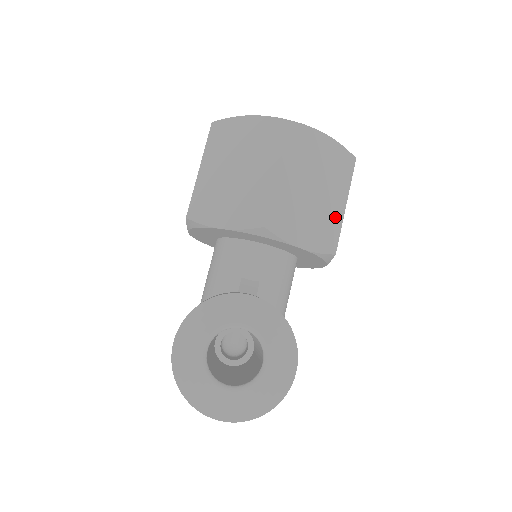
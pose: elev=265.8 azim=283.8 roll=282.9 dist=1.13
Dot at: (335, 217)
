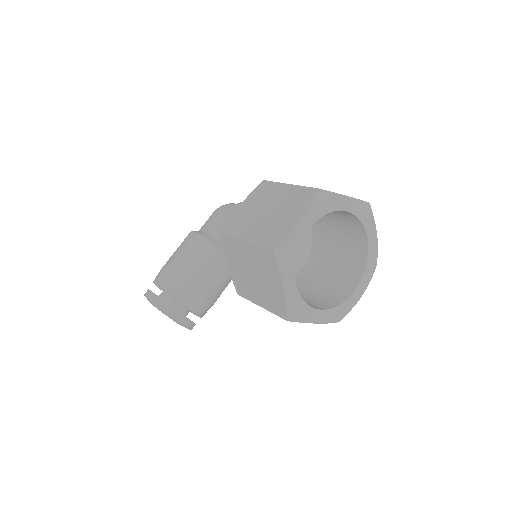
Dot at: occluded
